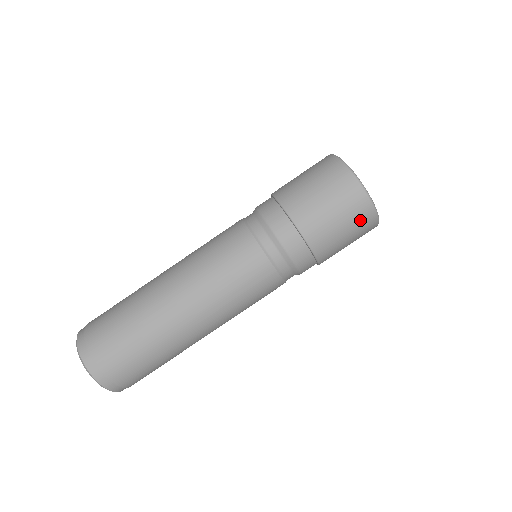
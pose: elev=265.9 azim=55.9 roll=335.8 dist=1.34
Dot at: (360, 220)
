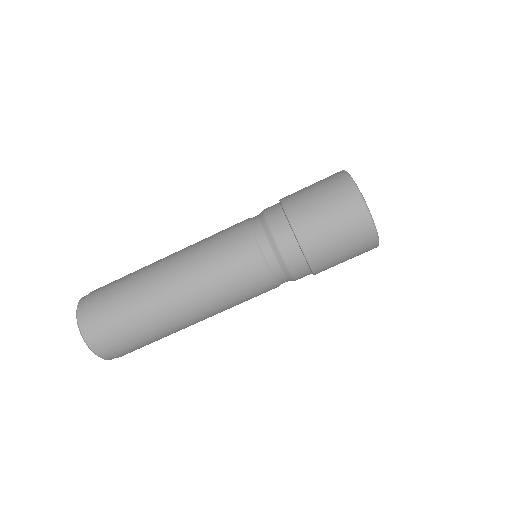
Dot at: (347, 210)
